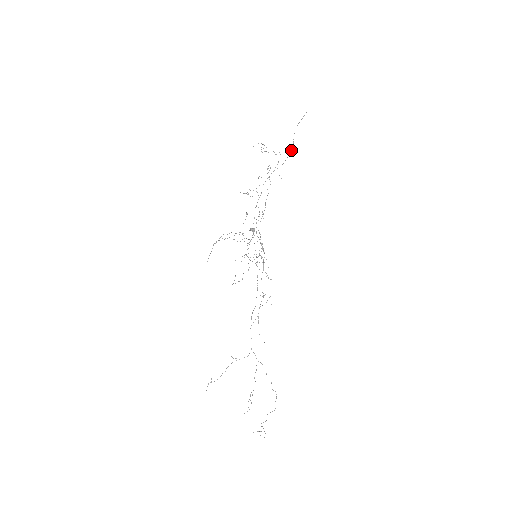
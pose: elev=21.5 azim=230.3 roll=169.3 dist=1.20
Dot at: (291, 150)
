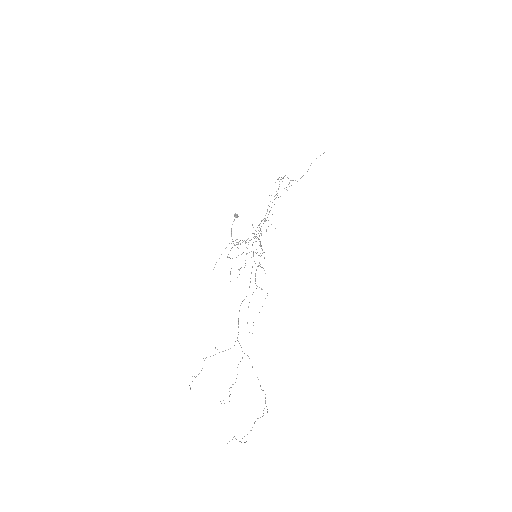
Dot at: occluded
